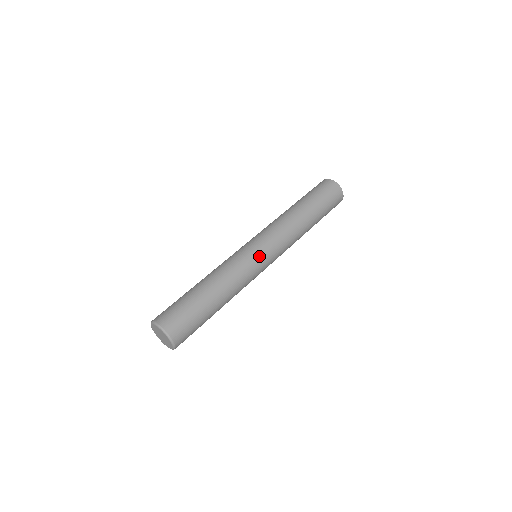
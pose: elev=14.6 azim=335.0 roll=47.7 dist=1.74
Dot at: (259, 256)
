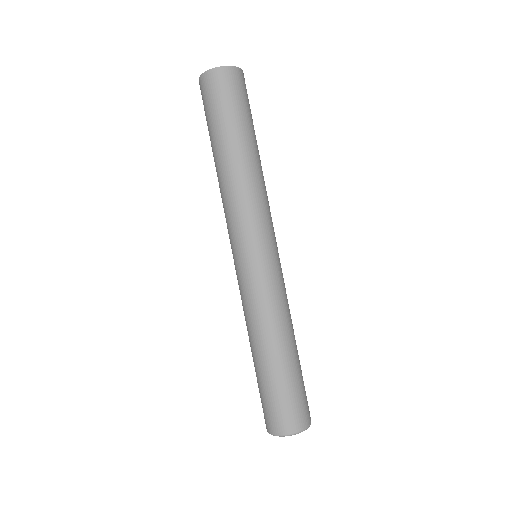
Dot at: (266, 263)
